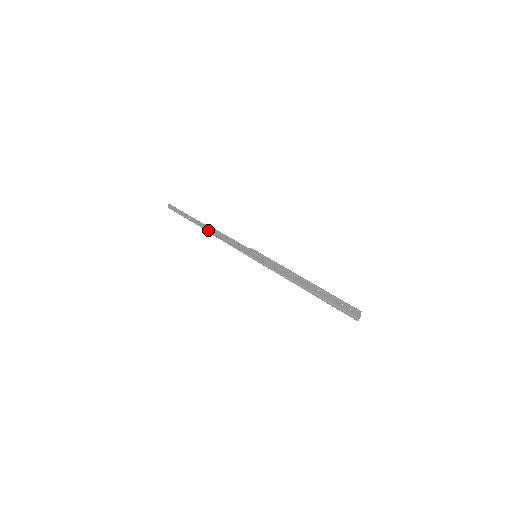
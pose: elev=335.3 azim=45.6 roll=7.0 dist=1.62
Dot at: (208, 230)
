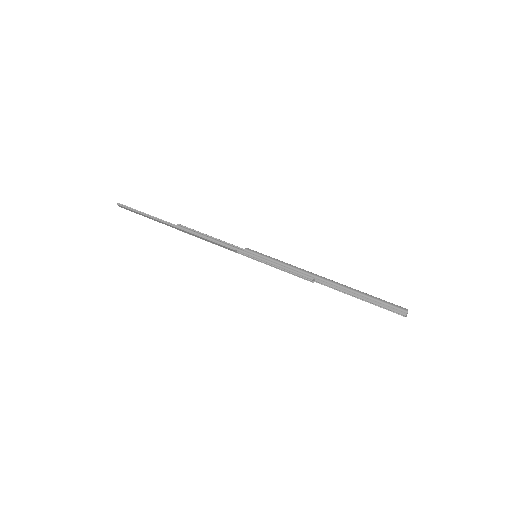
Dot at: (183, 231)
